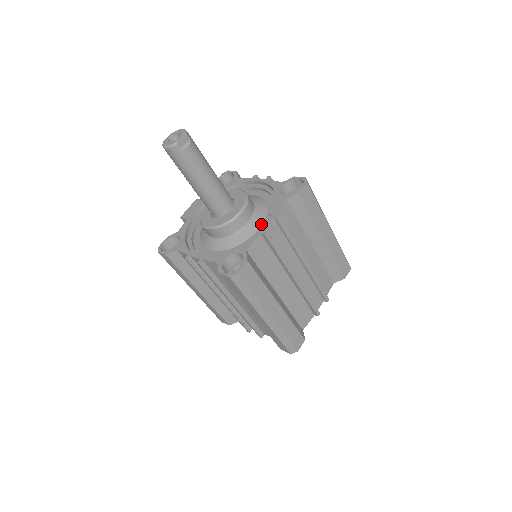
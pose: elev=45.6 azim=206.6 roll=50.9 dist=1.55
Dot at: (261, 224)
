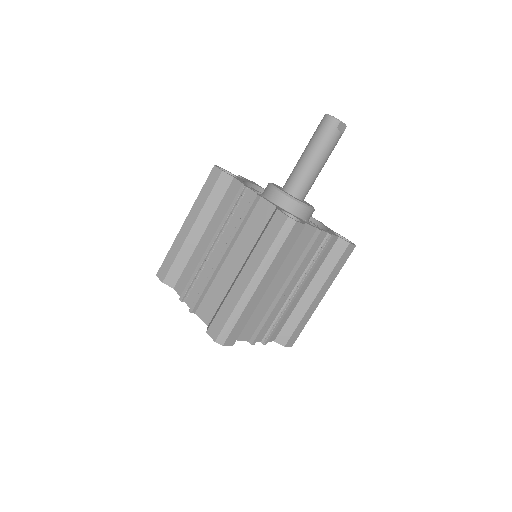
Dot at: occluded
